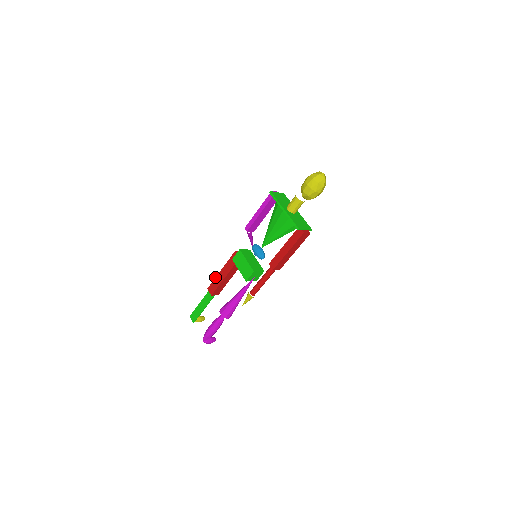
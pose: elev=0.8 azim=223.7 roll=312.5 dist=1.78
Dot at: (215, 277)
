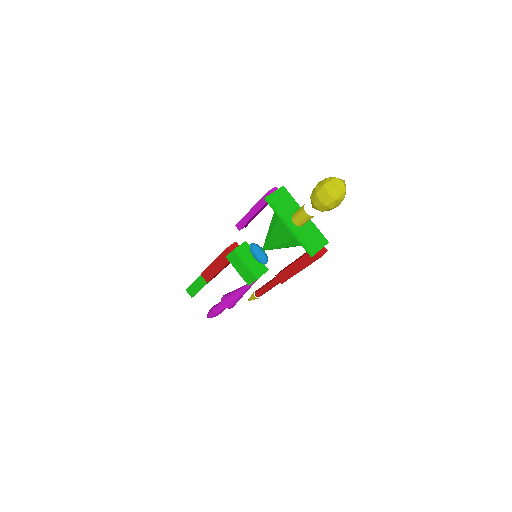
Dot at: (208, 266)
